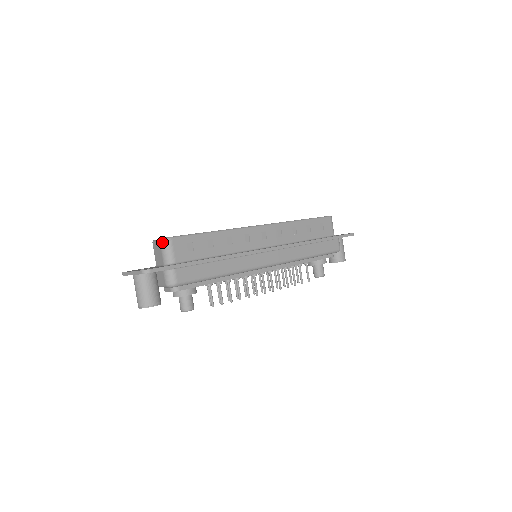
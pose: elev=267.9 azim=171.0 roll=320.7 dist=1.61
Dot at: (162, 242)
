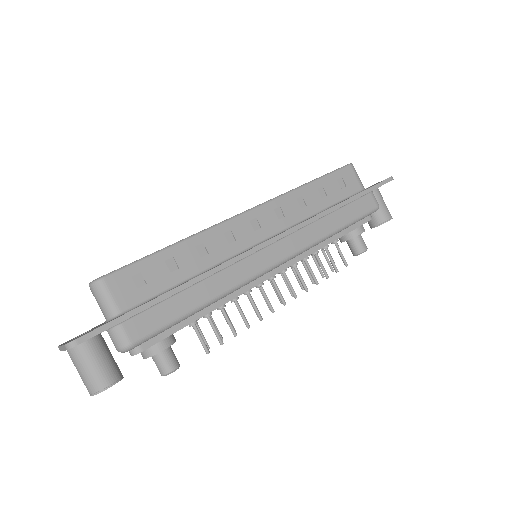
Dot at: (92, 288)
